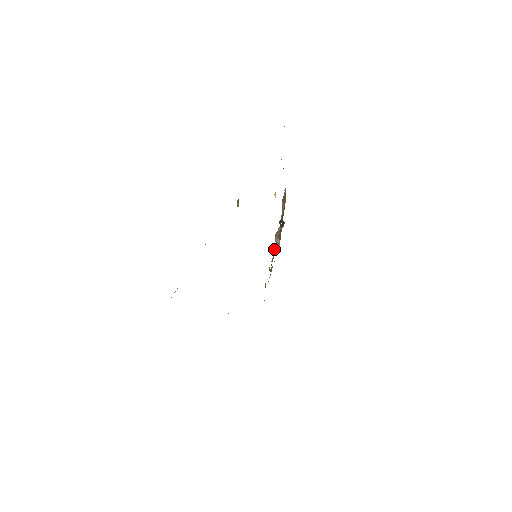
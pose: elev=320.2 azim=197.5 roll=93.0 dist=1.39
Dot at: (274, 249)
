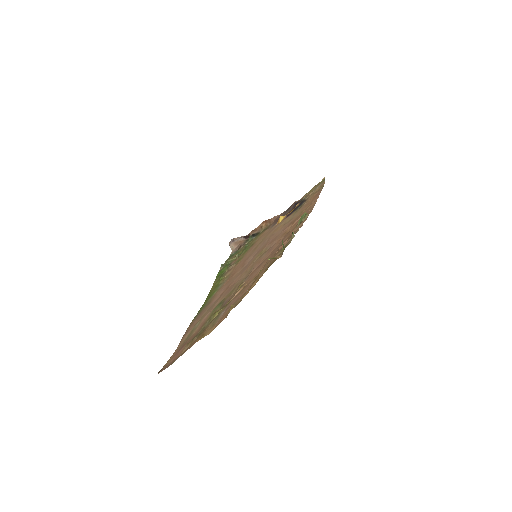
Dot at: (239, 253)
